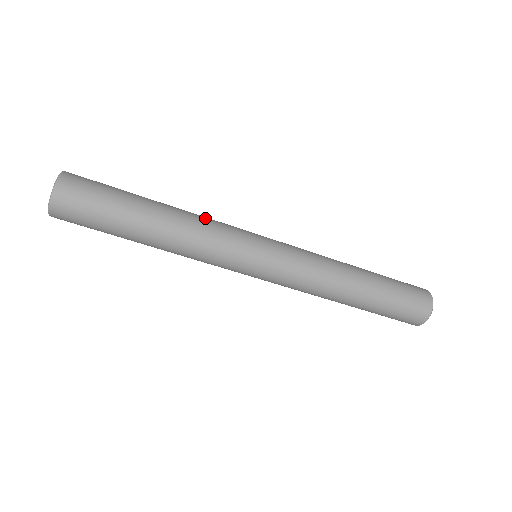
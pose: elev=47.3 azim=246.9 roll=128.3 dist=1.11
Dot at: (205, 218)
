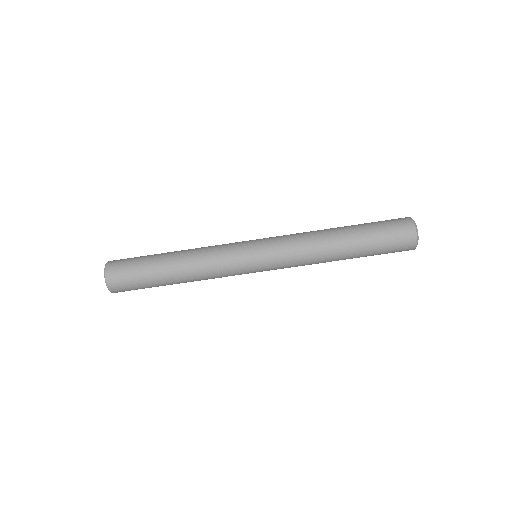
Dot at: (206, 252)
